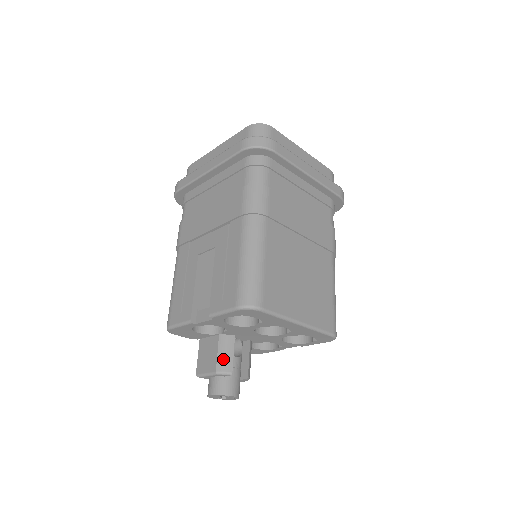
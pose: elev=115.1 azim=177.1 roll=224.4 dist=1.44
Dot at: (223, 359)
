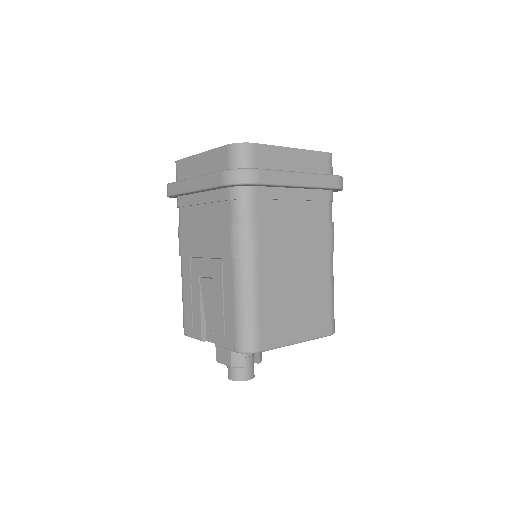
Dot at: (236, 356)
